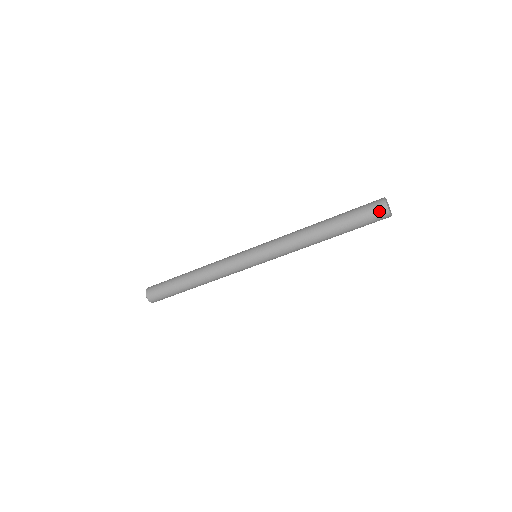
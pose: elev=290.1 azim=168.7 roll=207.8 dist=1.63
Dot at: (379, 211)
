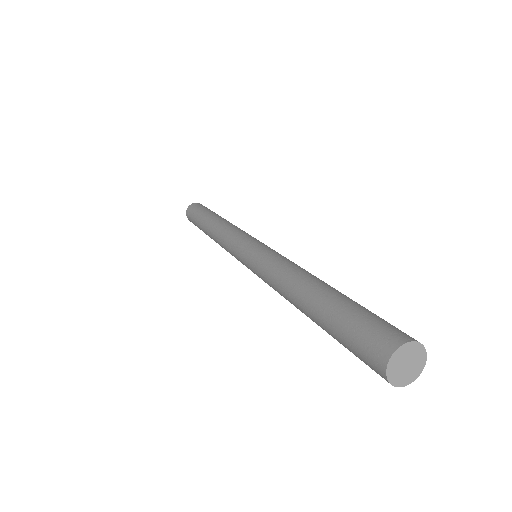
Dot at: (372, 356)
